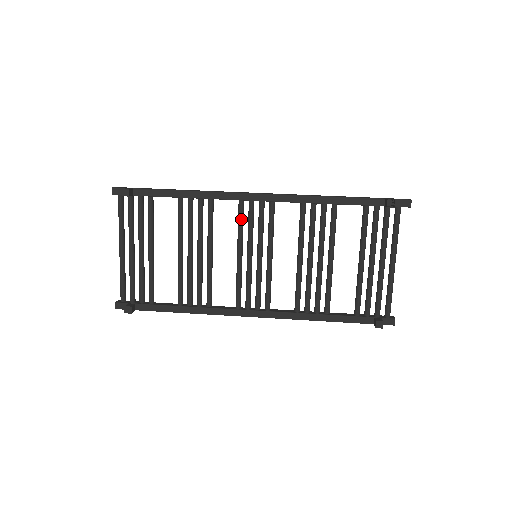
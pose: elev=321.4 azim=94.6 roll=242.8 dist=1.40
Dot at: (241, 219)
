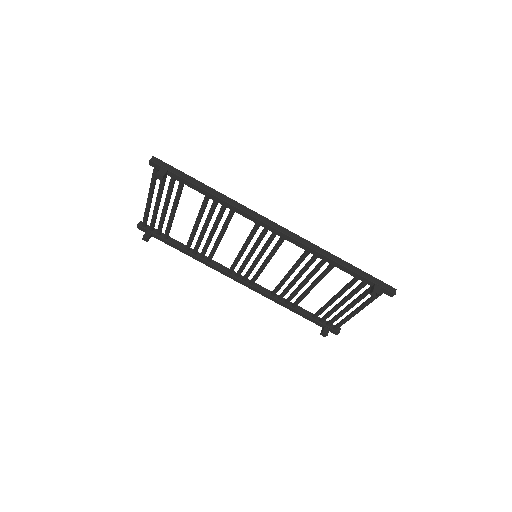
Dot at: (253, 233)
